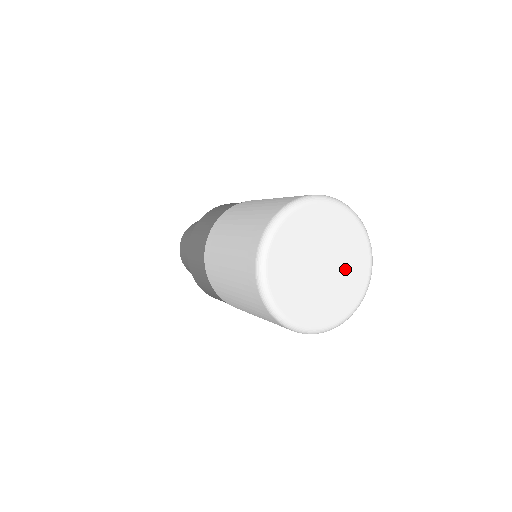
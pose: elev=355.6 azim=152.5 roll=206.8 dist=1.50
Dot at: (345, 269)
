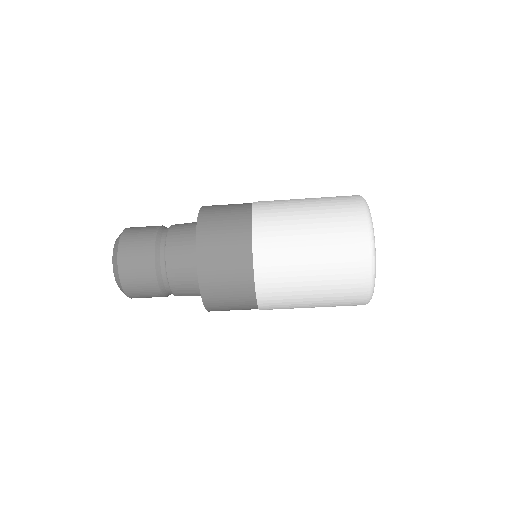
Dot at: occluded
